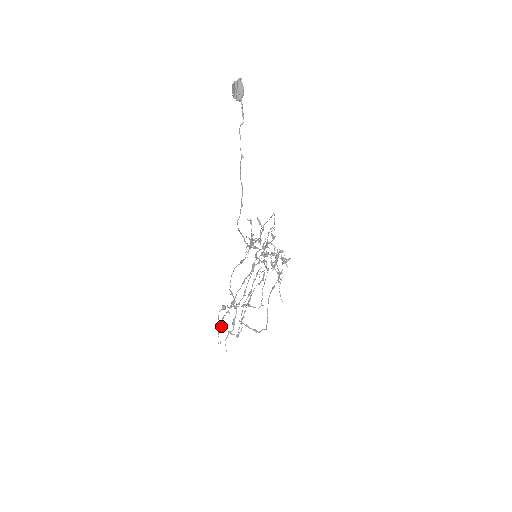
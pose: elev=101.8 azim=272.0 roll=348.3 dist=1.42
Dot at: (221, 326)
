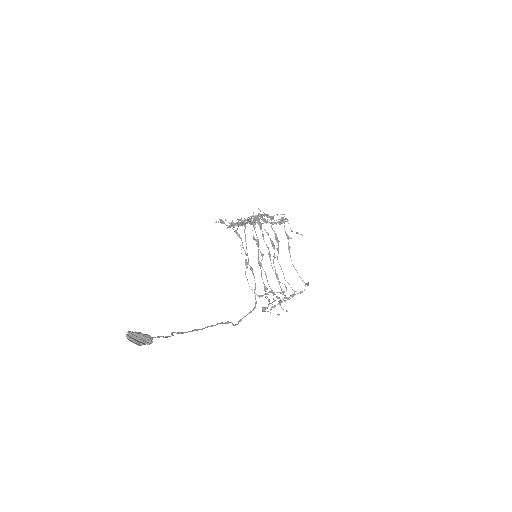
Dot at: (268, 301)
